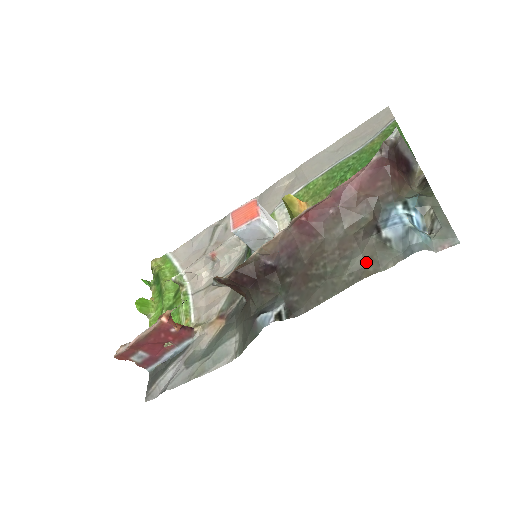
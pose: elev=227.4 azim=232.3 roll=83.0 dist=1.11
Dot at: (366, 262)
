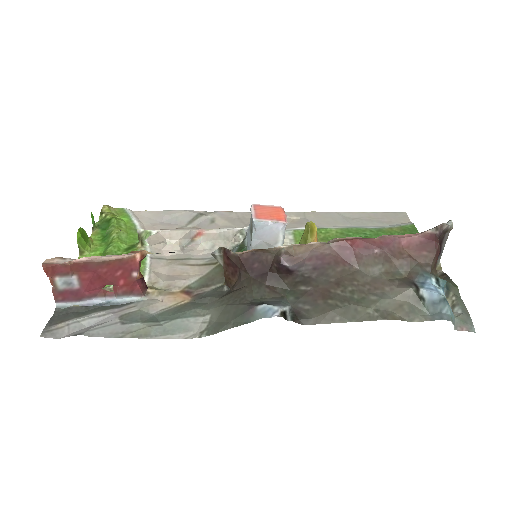
Dot at: (394, 307)
